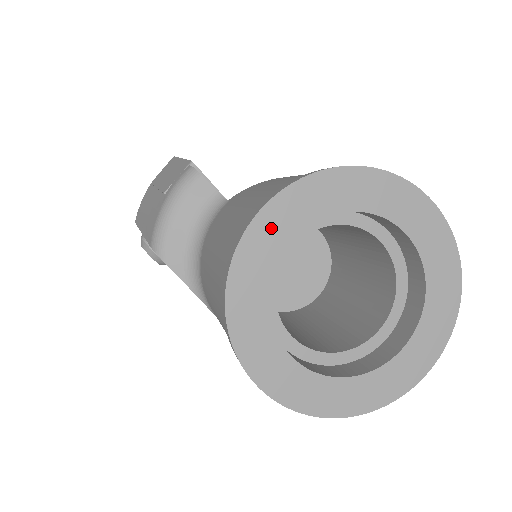
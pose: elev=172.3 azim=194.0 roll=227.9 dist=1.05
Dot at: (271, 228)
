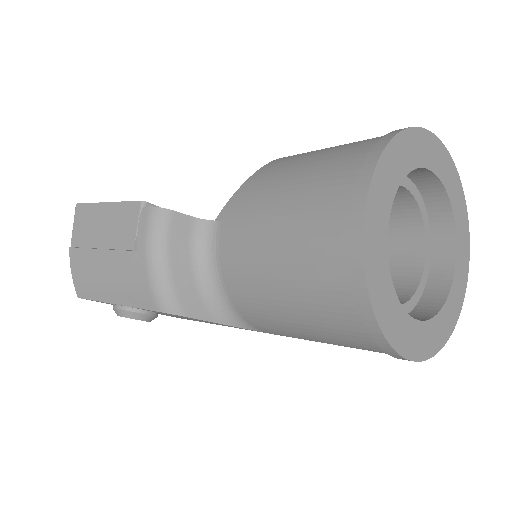
Dot at: (375, 229)
